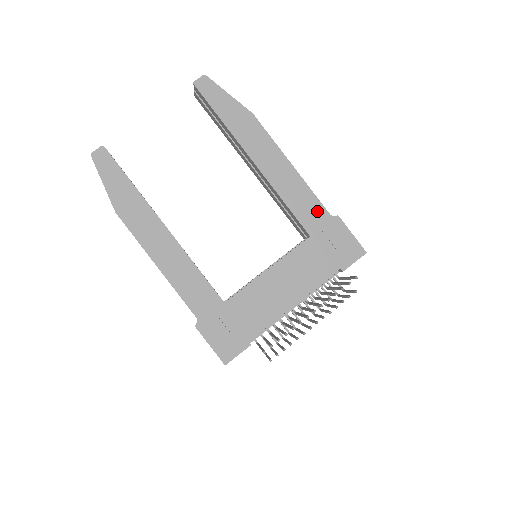
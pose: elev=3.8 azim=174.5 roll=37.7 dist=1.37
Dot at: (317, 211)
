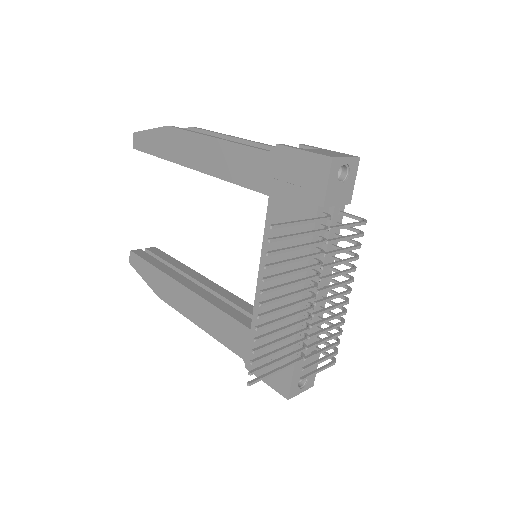
Dot at: (257, 161)
